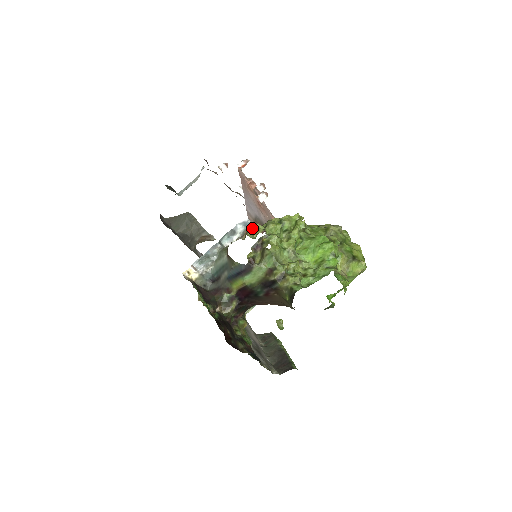
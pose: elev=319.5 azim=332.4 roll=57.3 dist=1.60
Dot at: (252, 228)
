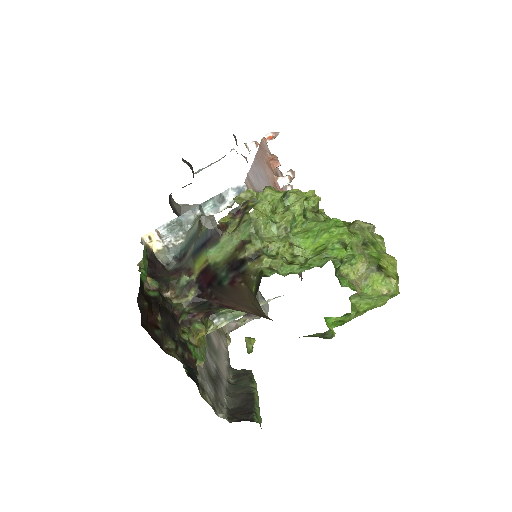
Dot at: (243, 192)
